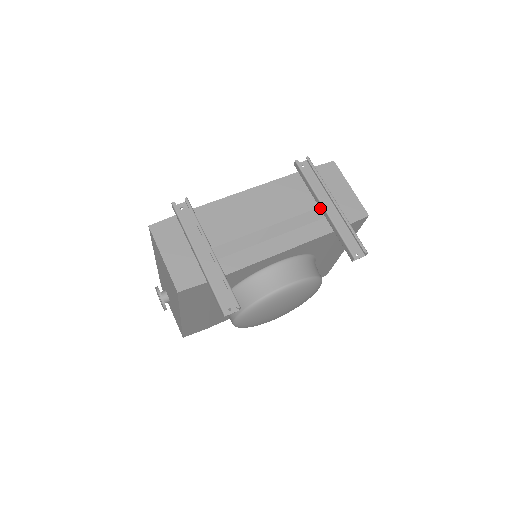
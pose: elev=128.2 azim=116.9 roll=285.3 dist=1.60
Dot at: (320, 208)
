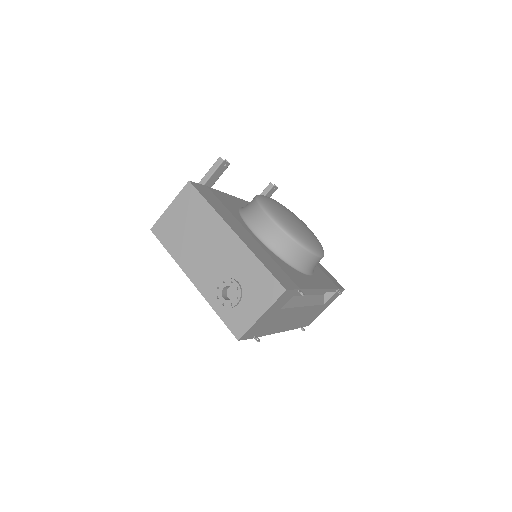
Dot at: occluded
